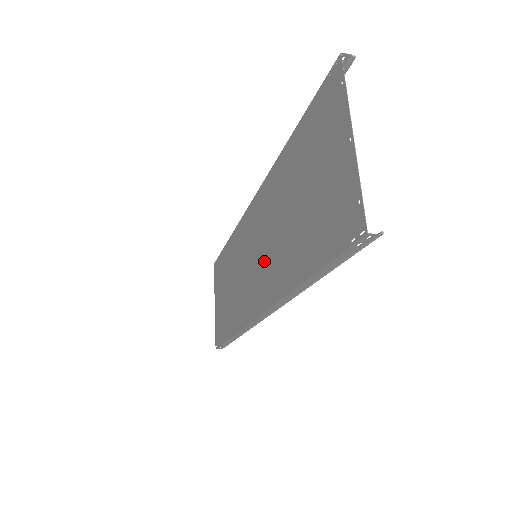
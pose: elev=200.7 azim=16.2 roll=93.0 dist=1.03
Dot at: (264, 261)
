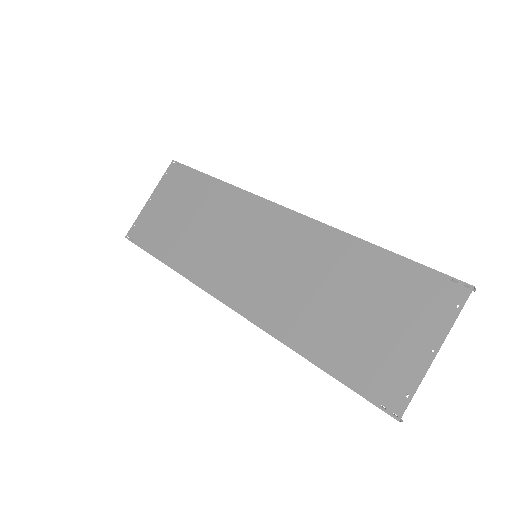
Dot at: (267, 279)
